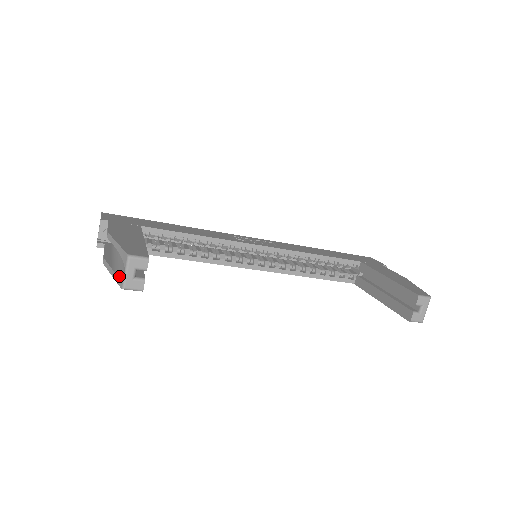
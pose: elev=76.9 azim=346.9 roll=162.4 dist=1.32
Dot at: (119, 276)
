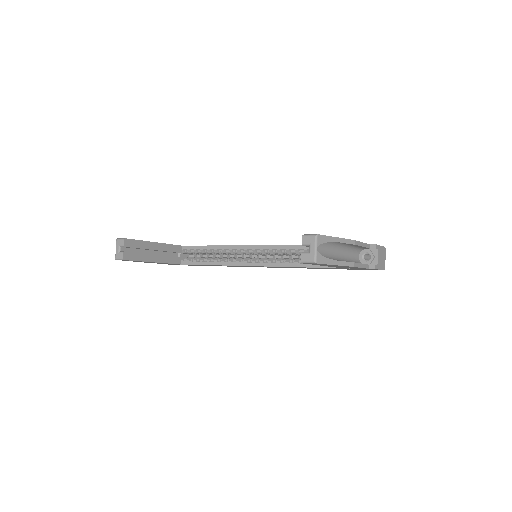
Dot at: occluded
